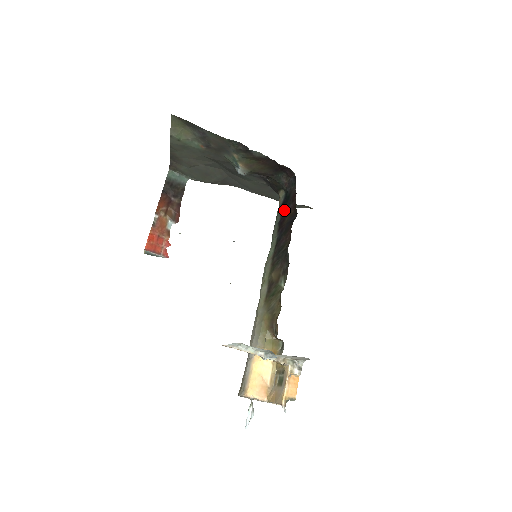
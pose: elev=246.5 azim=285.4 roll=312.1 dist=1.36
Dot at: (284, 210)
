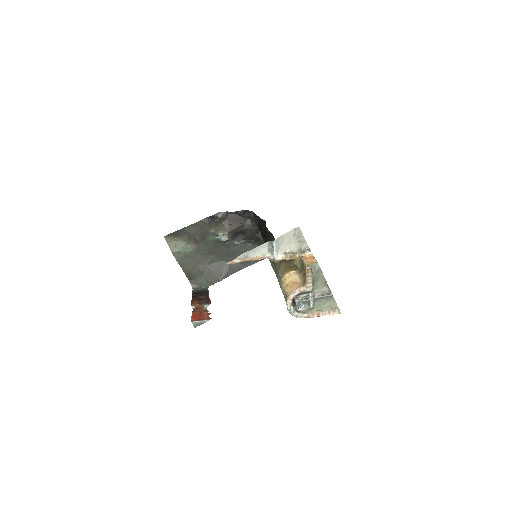
Dot at: (262, 233)
